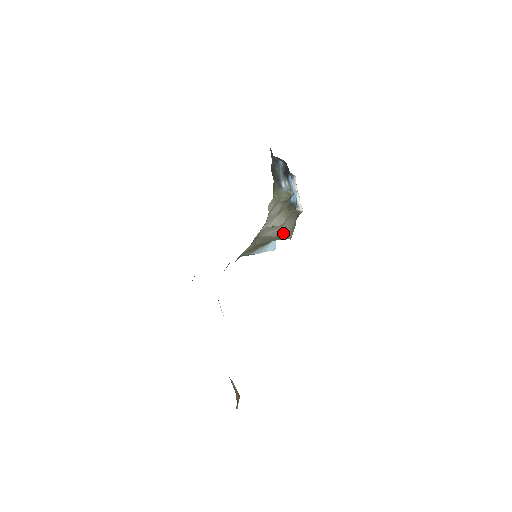
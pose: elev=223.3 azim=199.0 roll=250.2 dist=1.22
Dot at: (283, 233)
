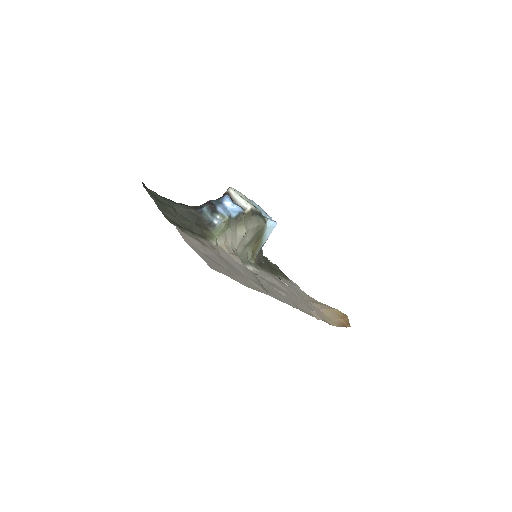
Dot at: (256, 229)
